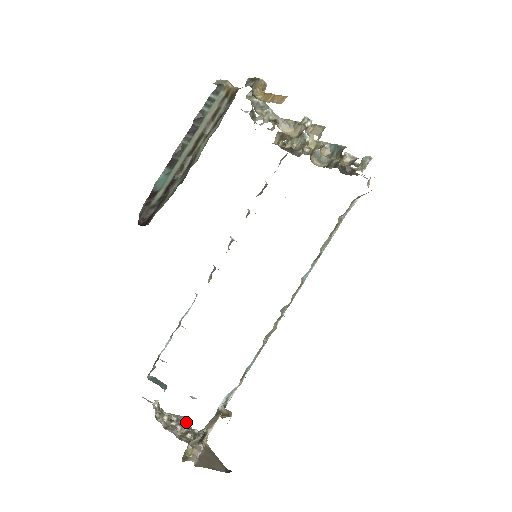
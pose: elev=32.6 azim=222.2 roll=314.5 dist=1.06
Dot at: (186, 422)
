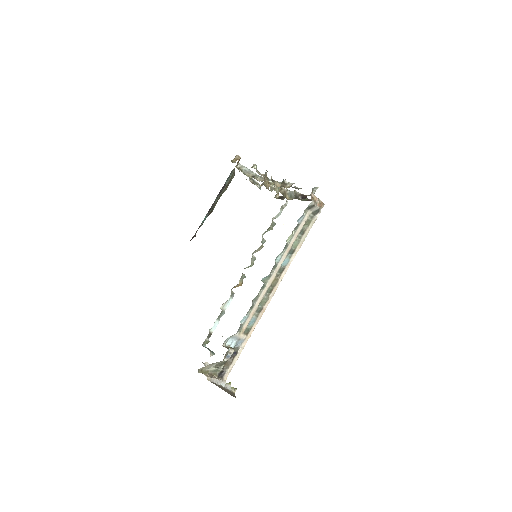
Dot at: occluded
